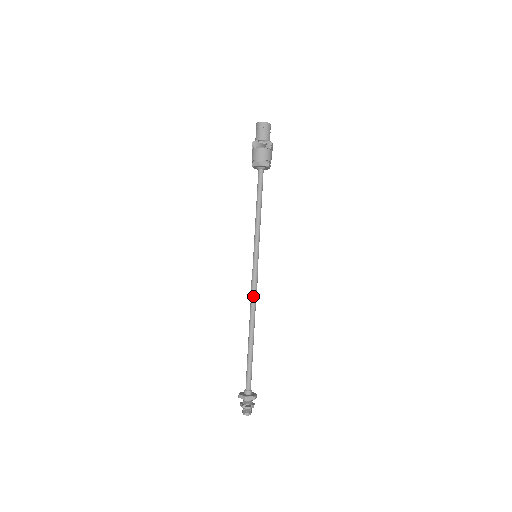
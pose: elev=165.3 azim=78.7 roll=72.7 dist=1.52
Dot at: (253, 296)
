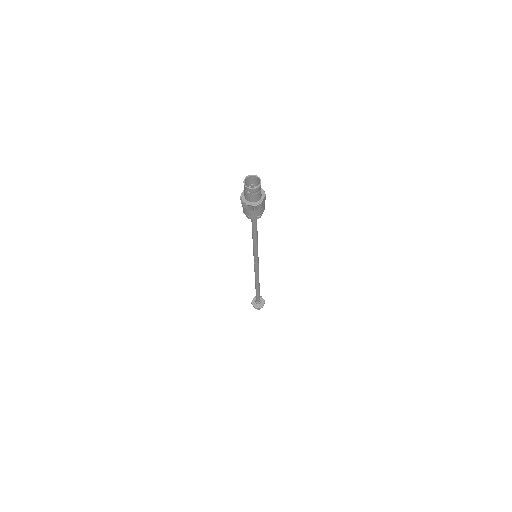
Dot at: (256, 274)
